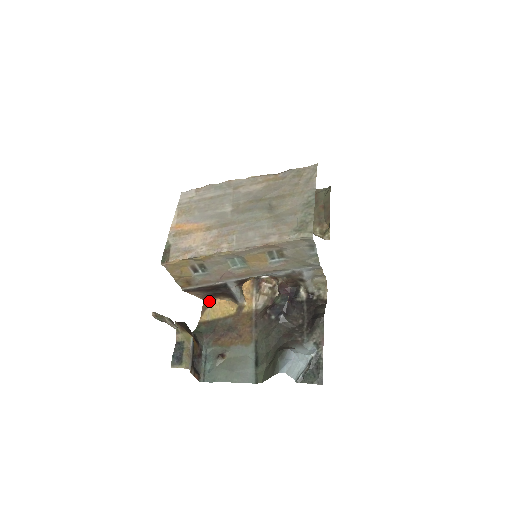
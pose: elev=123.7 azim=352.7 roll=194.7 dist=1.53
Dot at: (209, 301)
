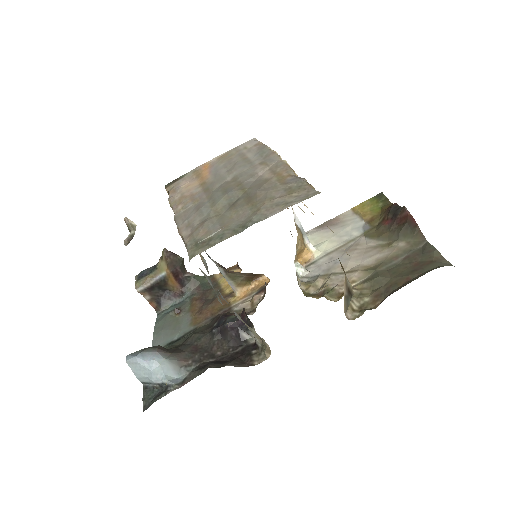
Dot at: (238, 267)
